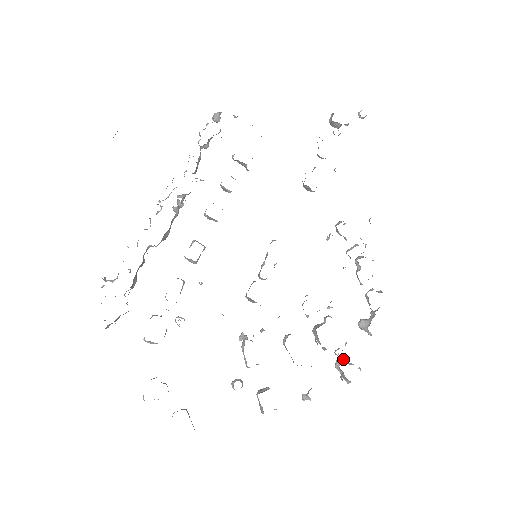
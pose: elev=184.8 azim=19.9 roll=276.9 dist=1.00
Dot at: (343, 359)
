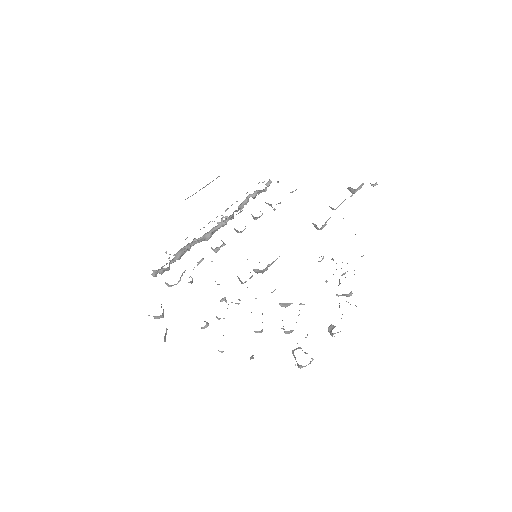
Dot at: (301, 348)
